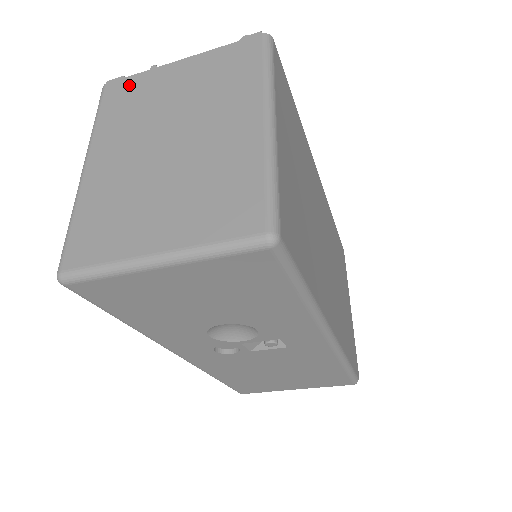
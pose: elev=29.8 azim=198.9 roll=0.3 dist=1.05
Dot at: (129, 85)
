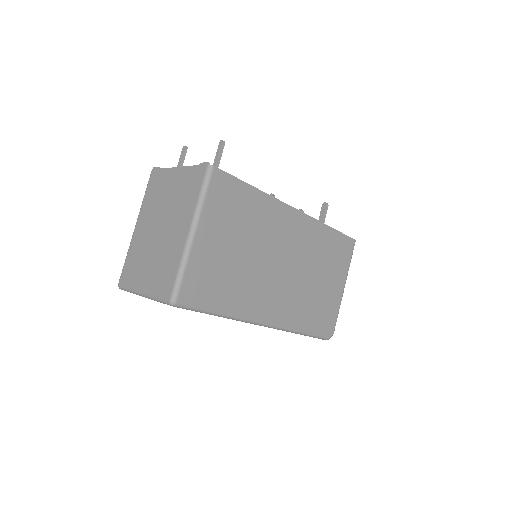
Dot at: (158, 176)
